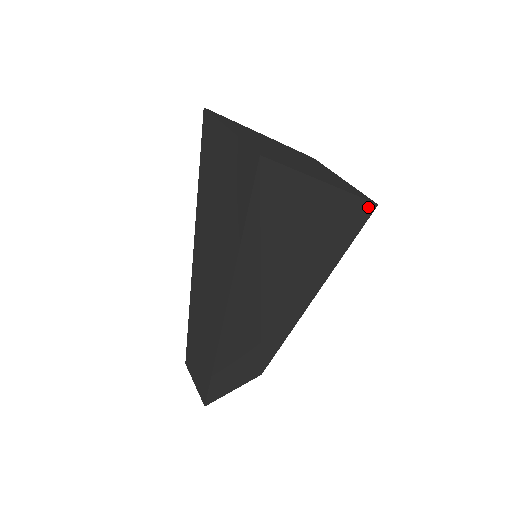
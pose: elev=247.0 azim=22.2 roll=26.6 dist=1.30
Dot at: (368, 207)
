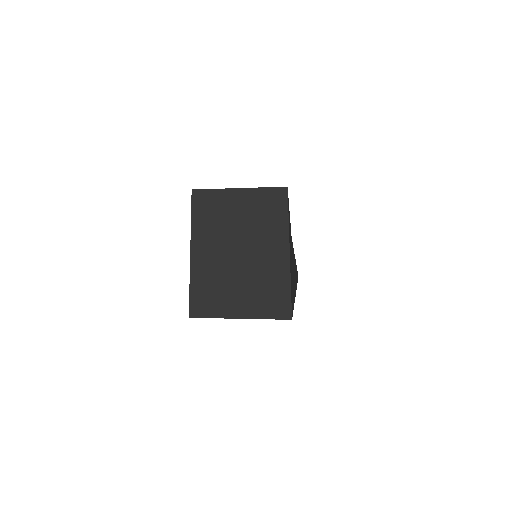
Dot at: occluded
